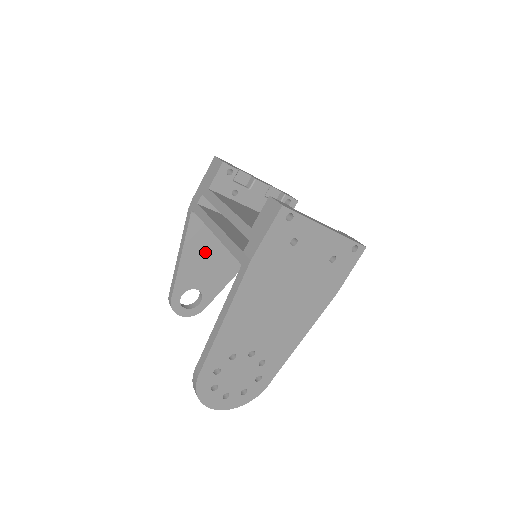
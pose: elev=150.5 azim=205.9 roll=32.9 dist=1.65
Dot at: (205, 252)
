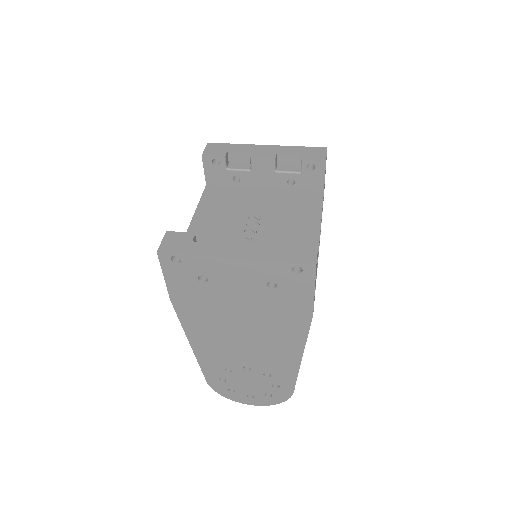
Dot at: occluded
